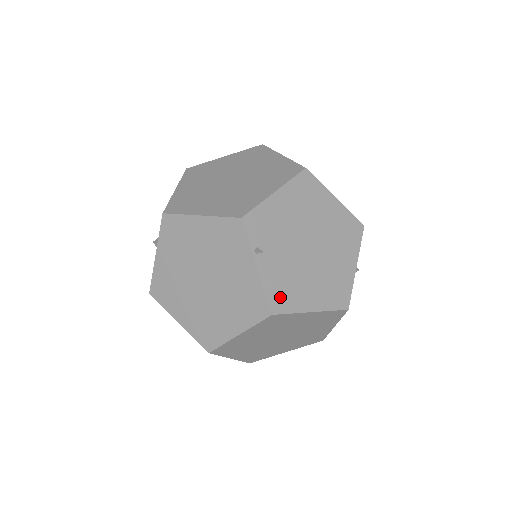
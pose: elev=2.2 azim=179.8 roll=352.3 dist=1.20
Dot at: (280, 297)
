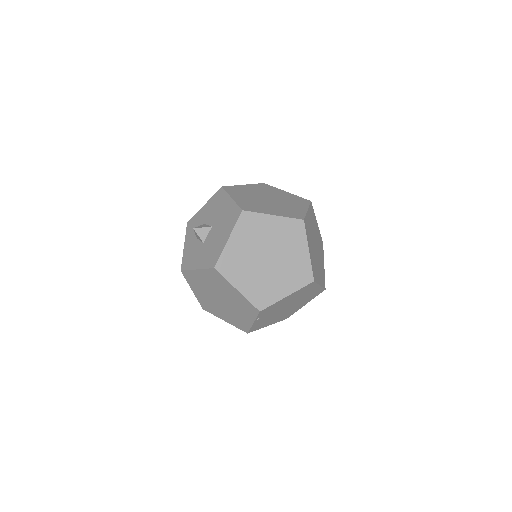
Dot at: (256, 327)
